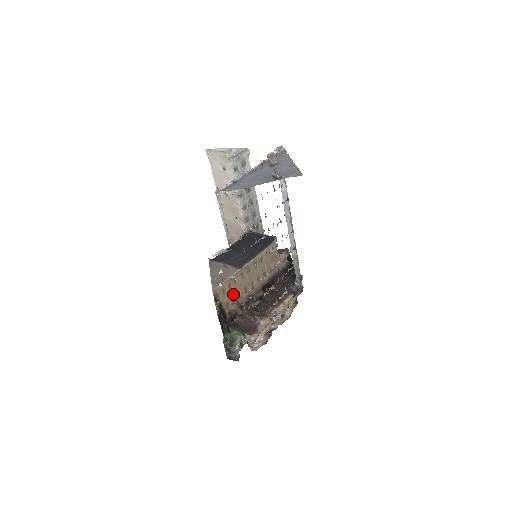
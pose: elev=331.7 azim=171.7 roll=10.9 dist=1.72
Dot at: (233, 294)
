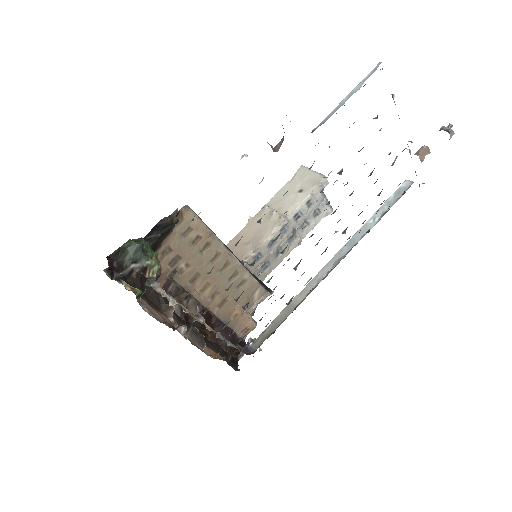
Dot at: (185, 254)
